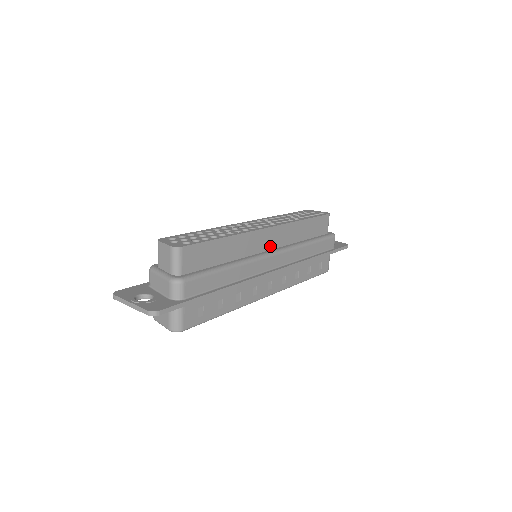
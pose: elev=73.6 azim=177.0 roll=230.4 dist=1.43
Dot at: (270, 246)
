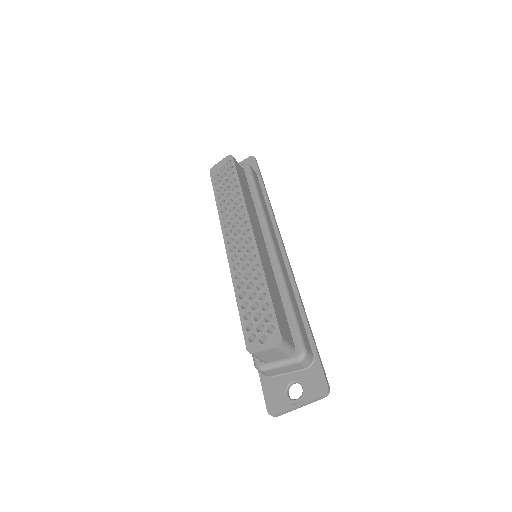
Dot at: (262, 240)
